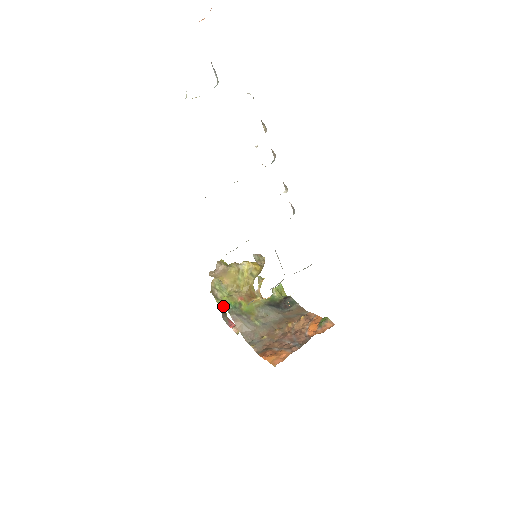
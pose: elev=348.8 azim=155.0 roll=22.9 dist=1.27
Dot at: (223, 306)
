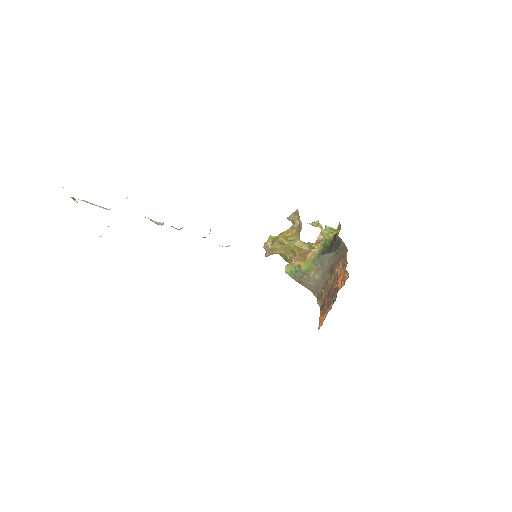
Dot at: occluded
